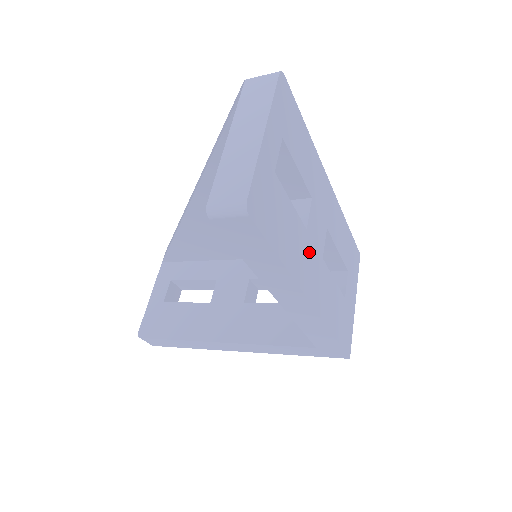
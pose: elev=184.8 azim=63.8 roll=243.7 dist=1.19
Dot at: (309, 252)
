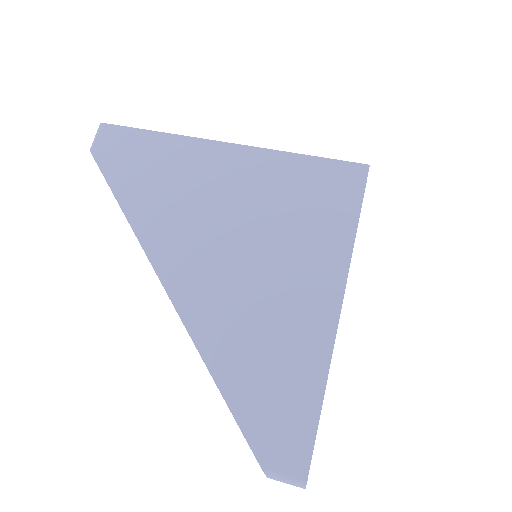
Dot at: occluded
